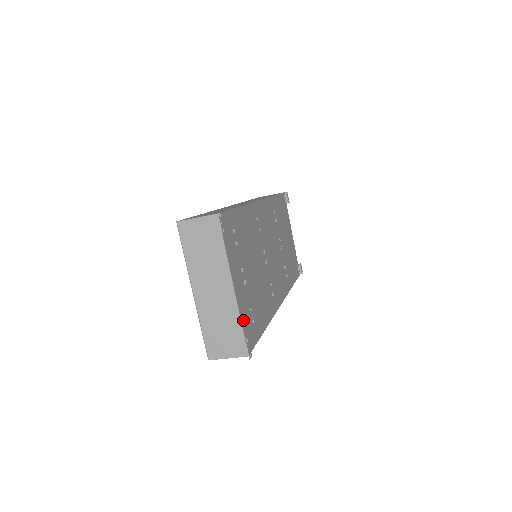
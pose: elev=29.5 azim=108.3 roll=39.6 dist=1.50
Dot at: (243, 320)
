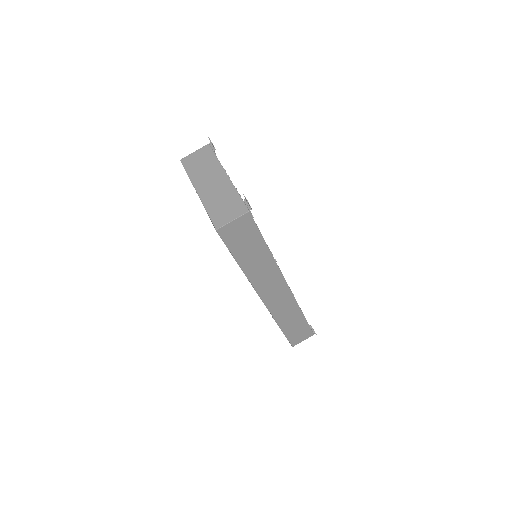
Dot at: occluded
